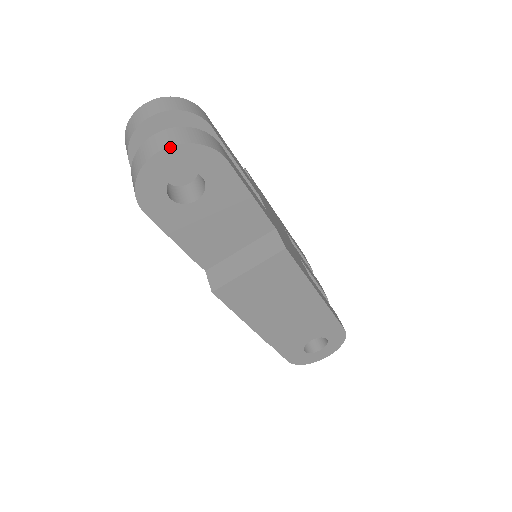
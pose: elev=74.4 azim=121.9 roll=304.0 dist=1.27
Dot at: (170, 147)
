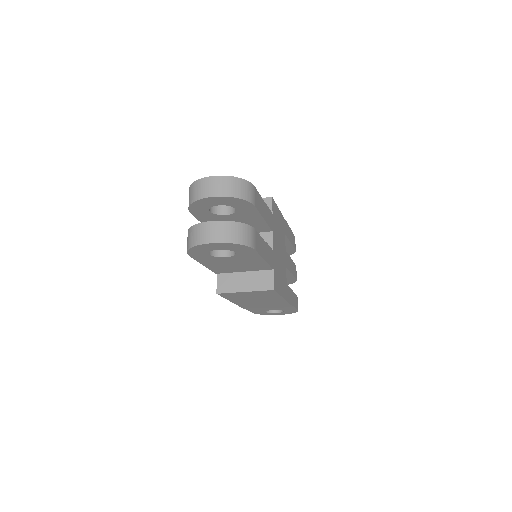
Dot at: (220, 243)
